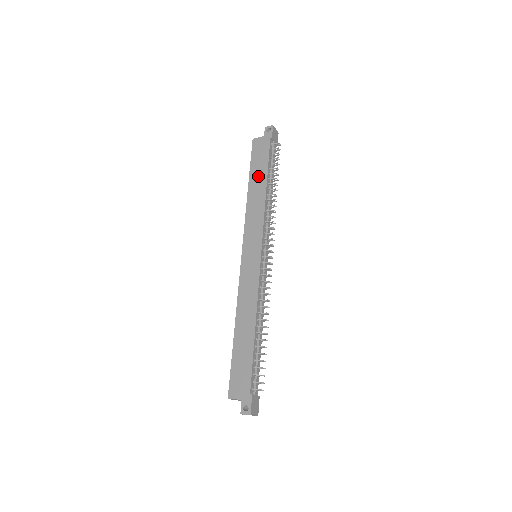
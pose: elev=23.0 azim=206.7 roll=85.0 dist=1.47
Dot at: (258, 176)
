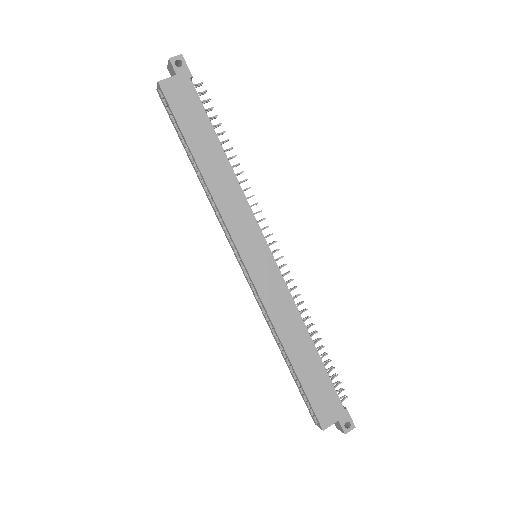
Dot at: (204, 143)
